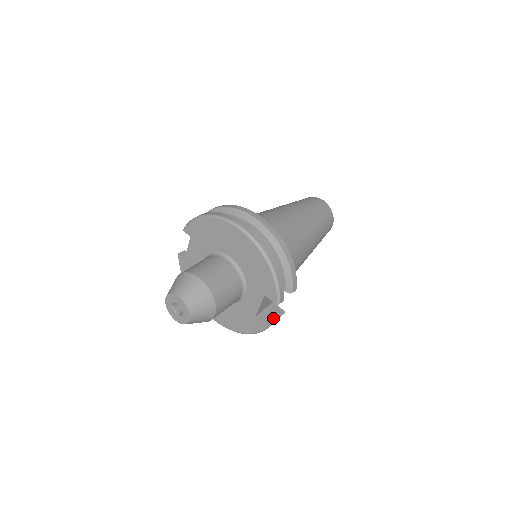
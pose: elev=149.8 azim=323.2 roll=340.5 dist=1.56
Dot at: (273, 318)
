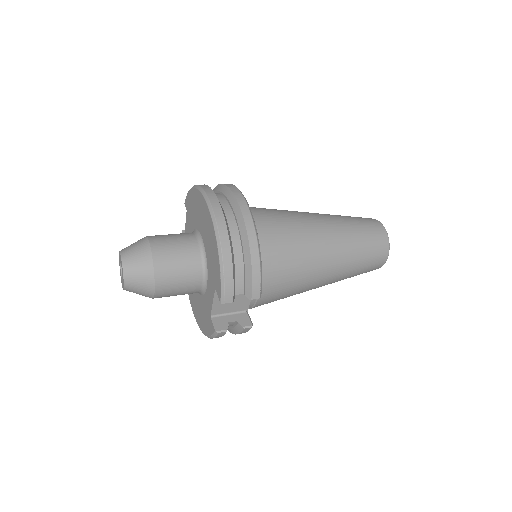
Dot at: (238, 328)
